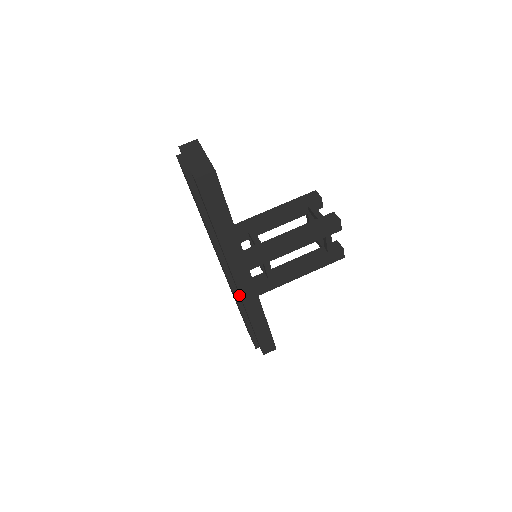
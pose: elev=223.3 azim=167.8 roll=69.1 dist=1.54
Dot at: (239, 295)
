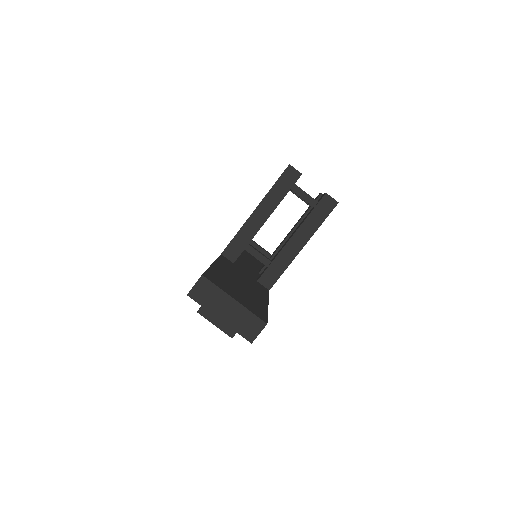
Dot at: occluded
